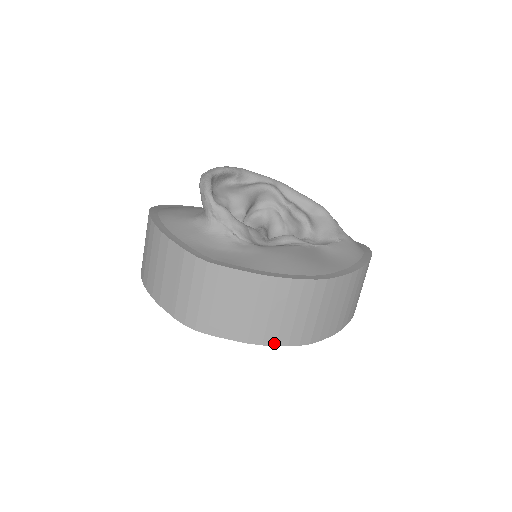
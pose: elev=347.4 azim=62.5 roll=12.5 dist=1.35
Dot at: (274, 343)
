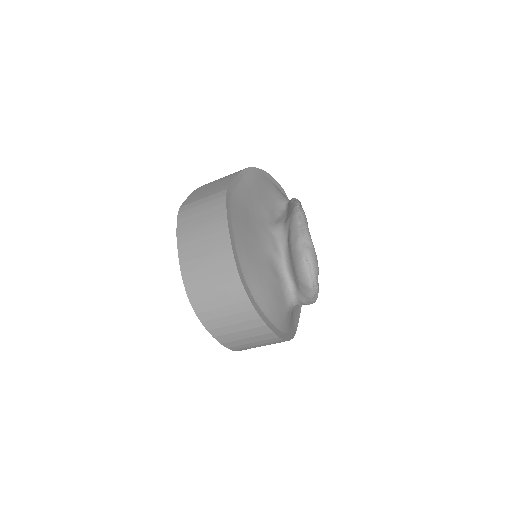
Dot at: occluded
